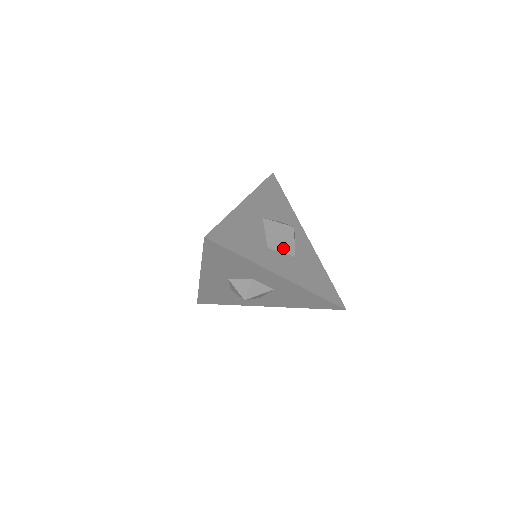
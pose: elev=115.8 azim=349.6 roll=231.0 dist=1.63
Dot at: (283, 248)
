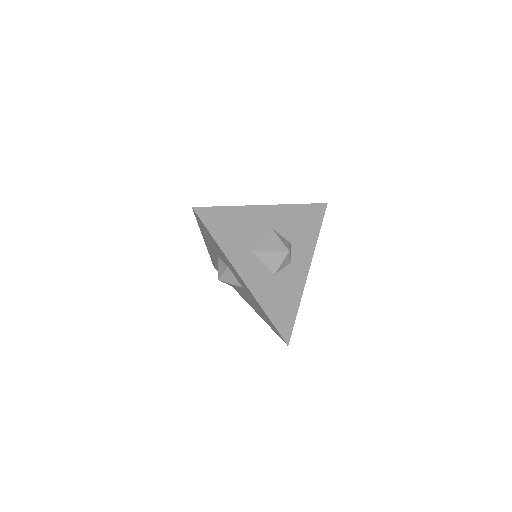
Dot at: (266, 260)
